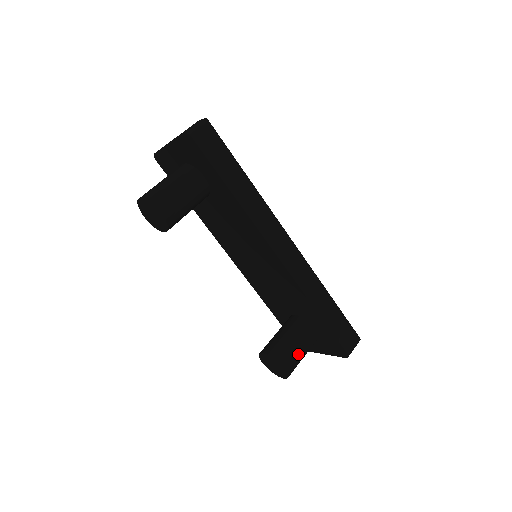
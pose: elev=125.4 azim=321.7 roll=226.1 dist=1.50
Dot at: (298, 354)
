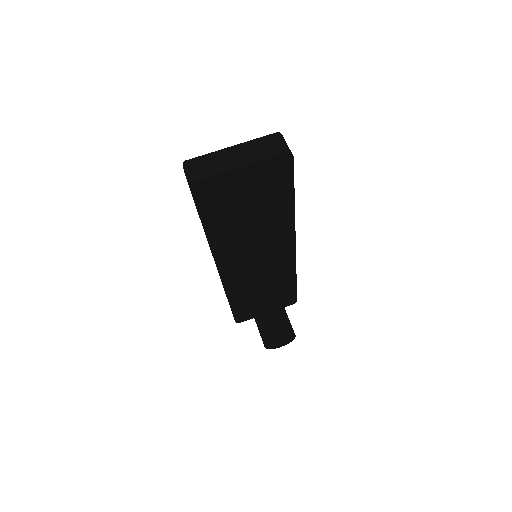
Dot at: occluded
